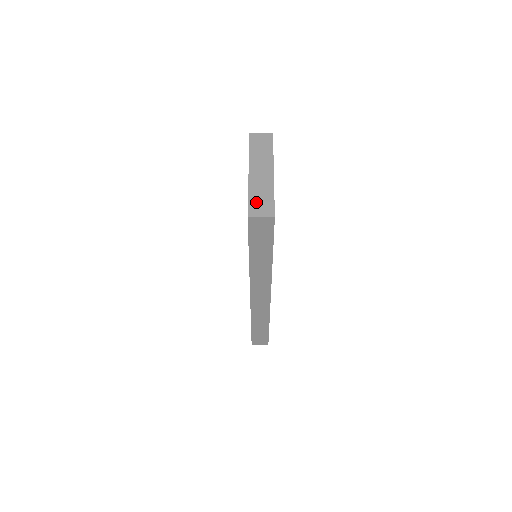
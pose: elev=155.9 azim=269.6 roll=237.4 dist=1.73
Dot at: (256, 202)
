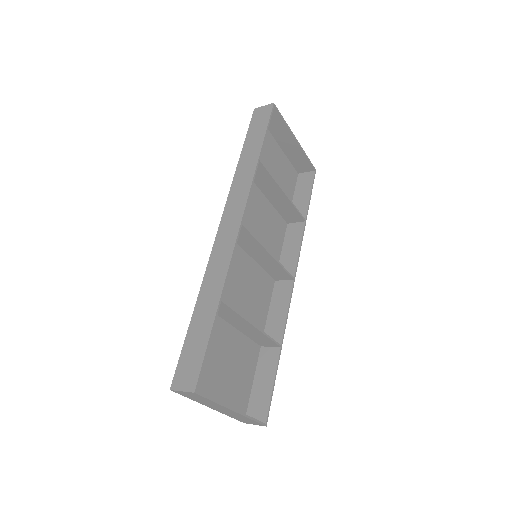
Dot at: occluded
